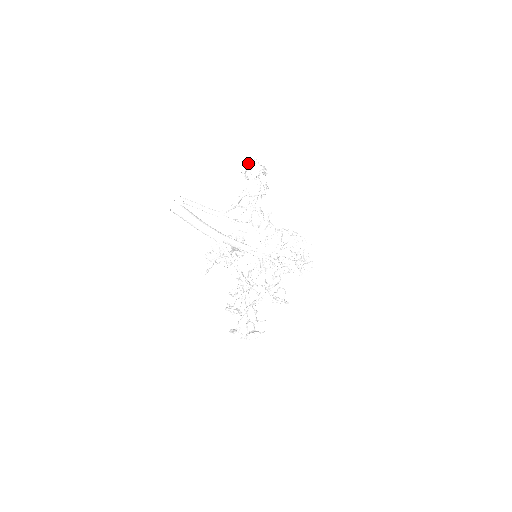
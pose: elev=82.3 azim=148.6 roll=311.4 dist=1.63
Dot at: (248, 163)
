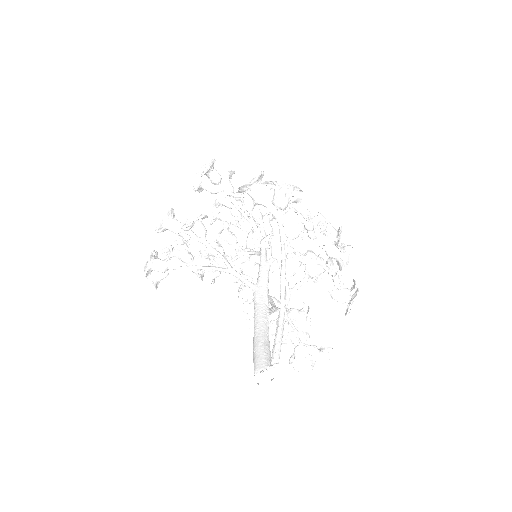
Dot at: (254, 181)
